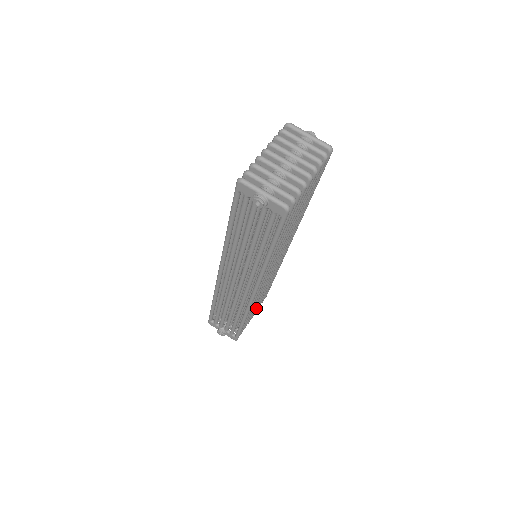
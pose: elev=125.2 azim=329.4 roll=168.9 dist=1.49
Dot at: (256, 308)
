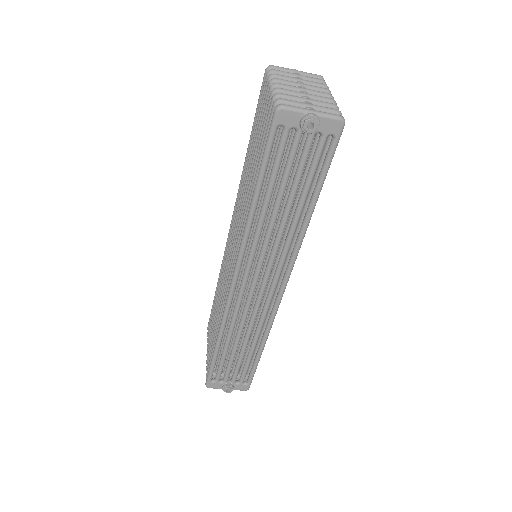
Dot at: occluded
